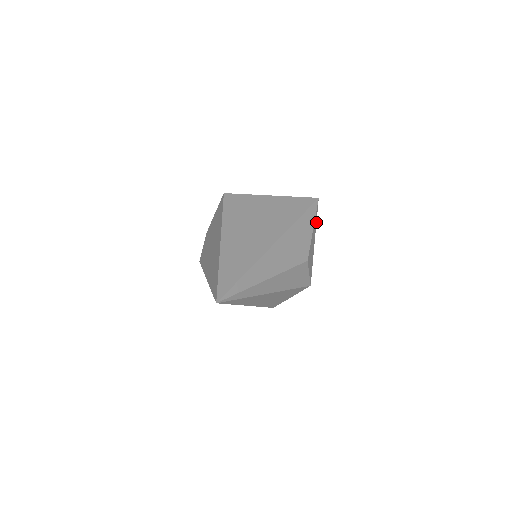
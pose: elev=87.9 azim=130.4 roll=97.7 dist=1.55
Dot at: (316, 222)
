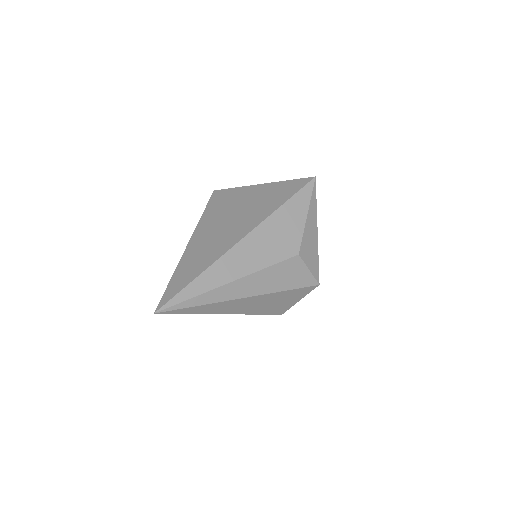
Dot at: (316, 206)
